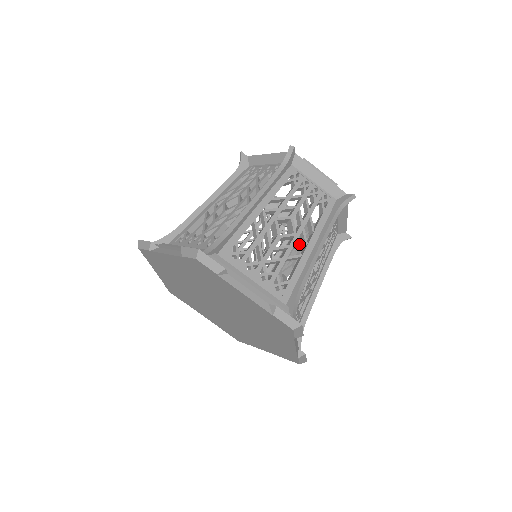
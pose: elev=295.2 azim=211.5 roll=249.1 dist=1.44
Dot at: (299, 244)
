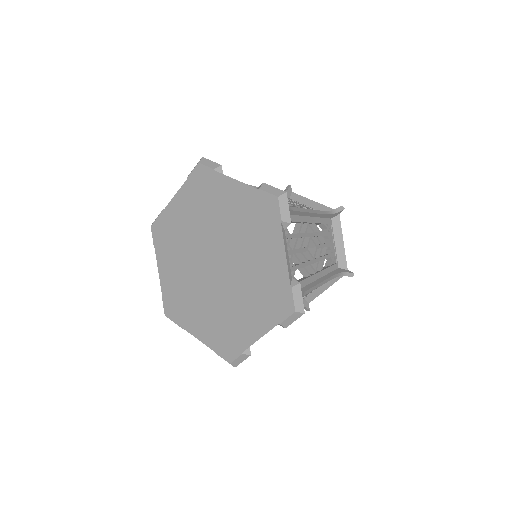
Dot at: occluded
